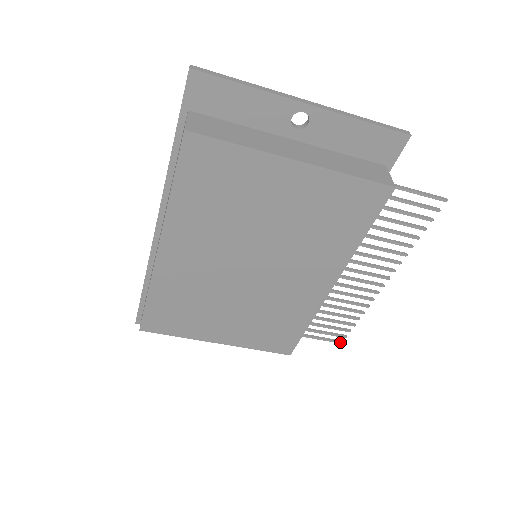
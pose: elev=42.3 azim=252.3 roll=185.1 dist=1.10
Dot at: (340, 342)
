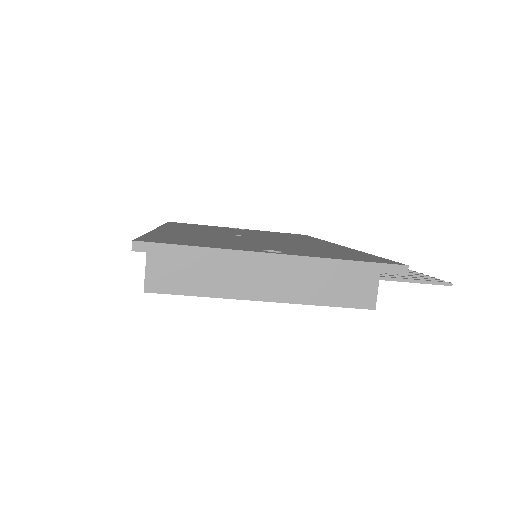
Dot at: occluded
